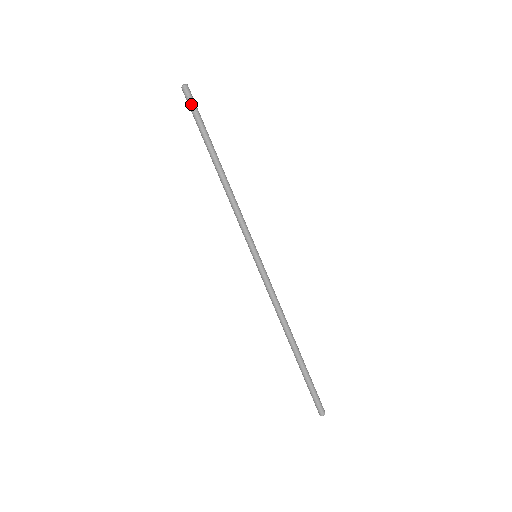
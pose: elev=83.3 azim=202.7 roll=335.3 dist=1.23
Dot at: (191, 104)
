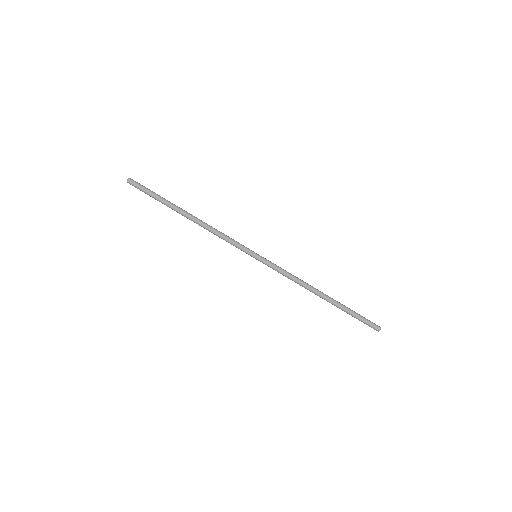
Dot at: (142, 187)
